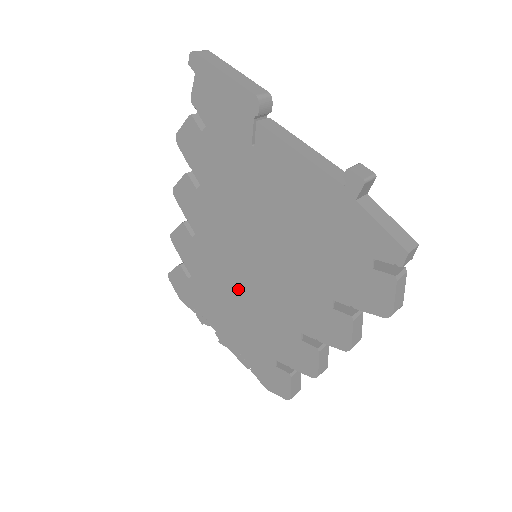
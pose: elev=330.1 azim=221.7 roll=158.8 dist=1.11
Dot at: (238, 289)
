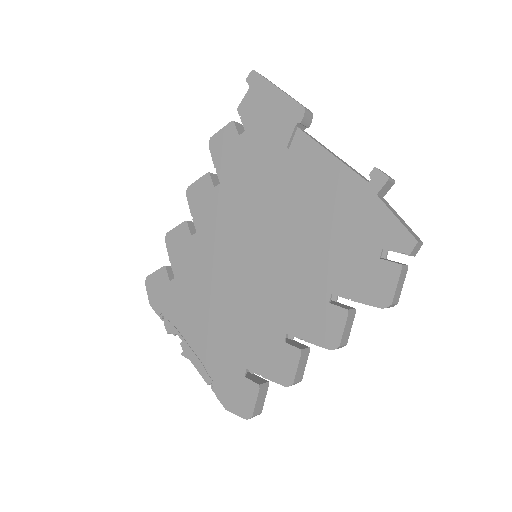
Dot at: (227, 289)
